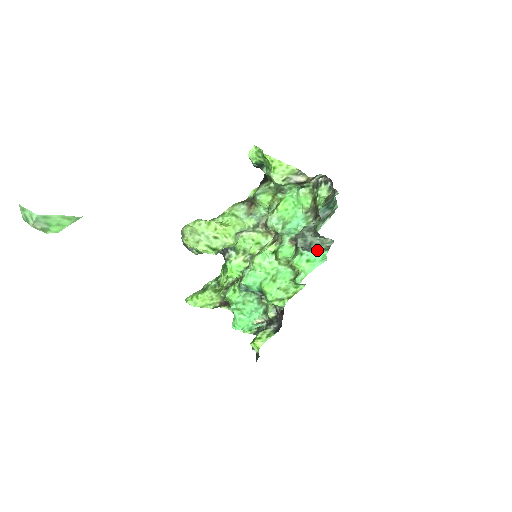
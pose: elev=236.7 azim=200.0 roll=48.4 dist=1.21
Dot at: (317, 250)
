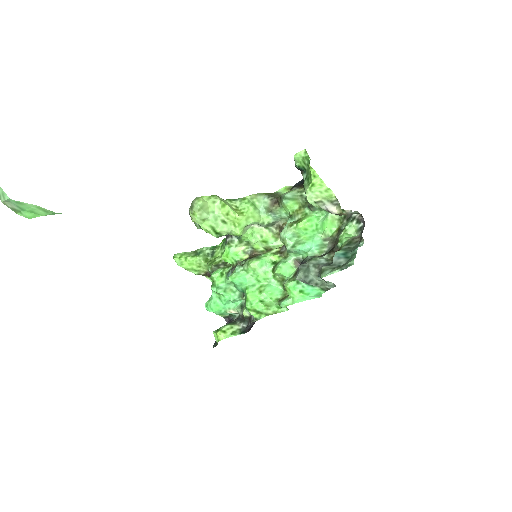
Dot at: (315, 286)
